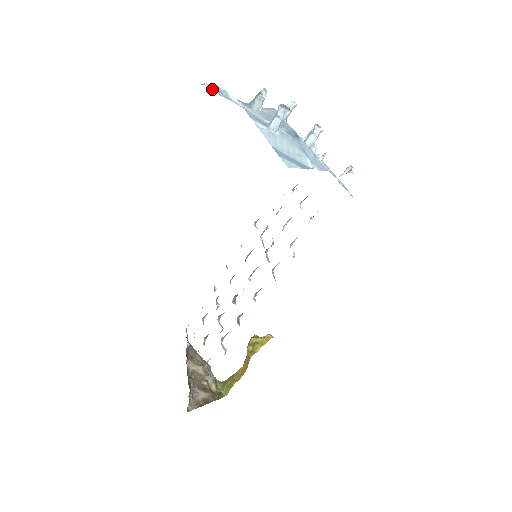
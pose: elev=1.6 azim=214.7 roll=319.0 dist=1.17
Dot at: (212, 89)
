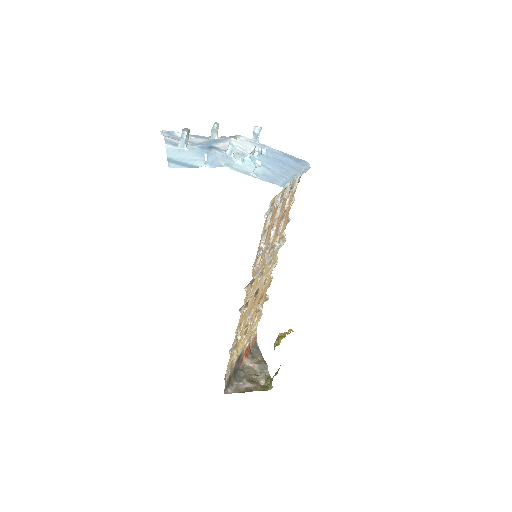
Dot at: (161, 132)
